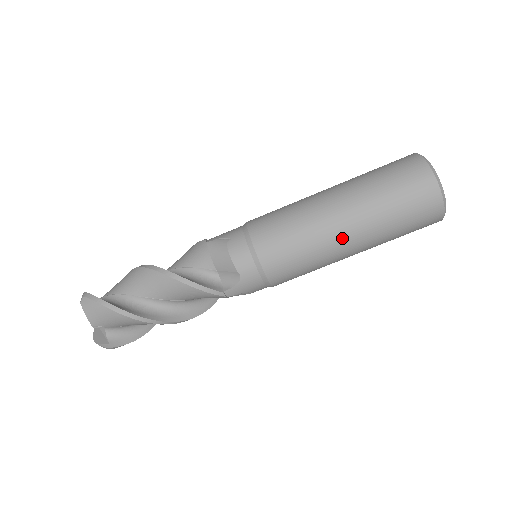
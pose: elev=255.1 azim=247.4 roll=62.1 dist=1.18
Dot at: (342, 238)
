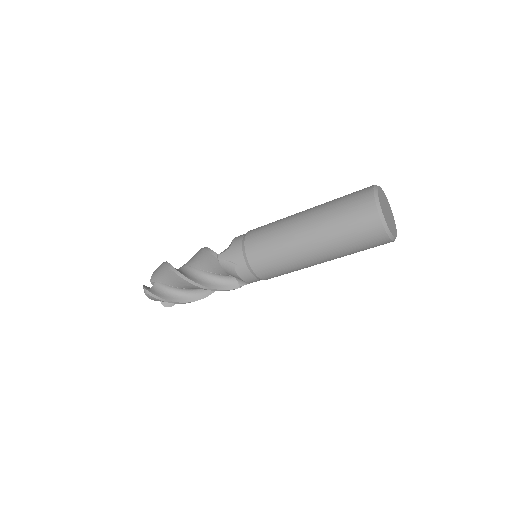
Dot at: occluded
